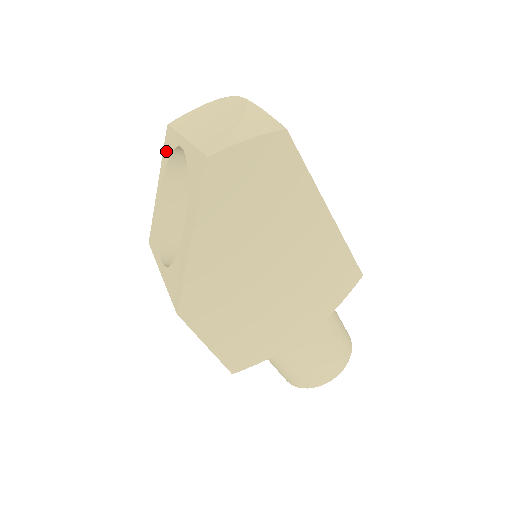
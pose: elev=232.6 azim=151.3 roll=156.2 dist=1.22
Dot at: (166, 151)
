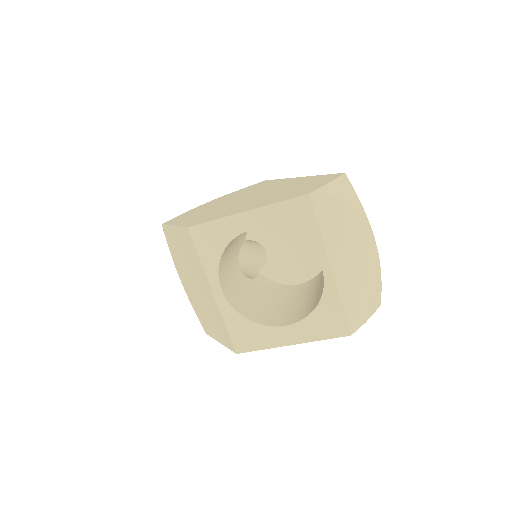
Dot at: (290, 216)
